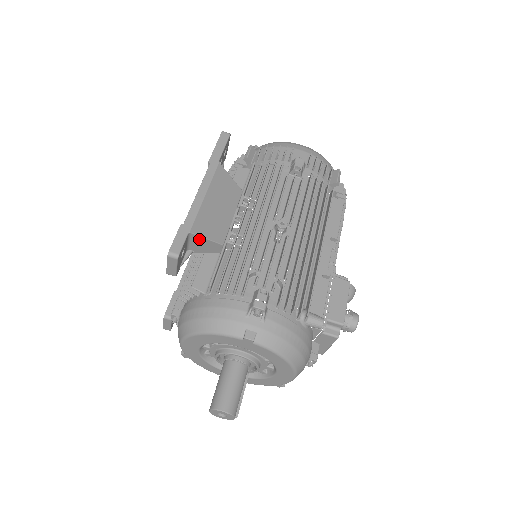
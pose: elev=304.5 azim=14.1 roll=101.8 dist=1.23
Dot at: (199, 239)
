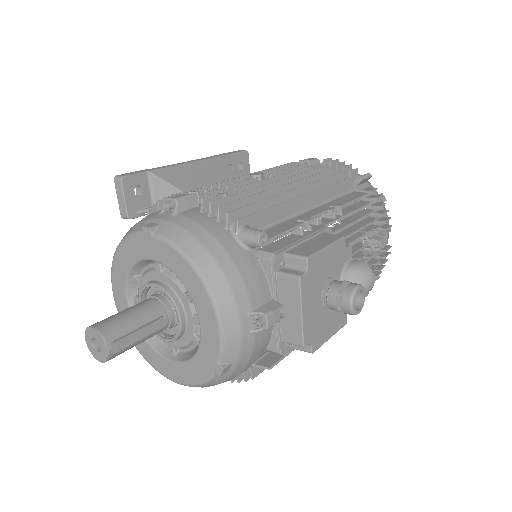
Dot at: (161, 184)
